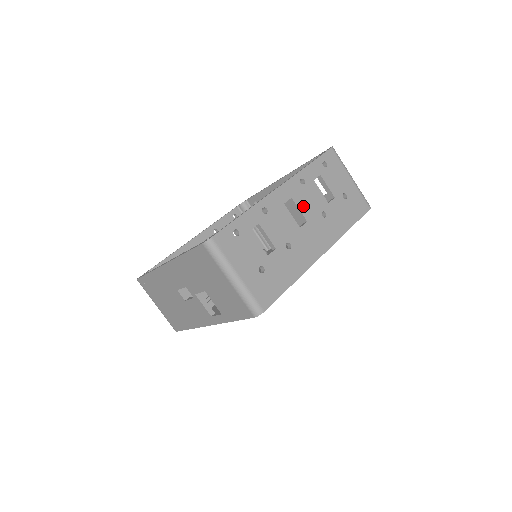
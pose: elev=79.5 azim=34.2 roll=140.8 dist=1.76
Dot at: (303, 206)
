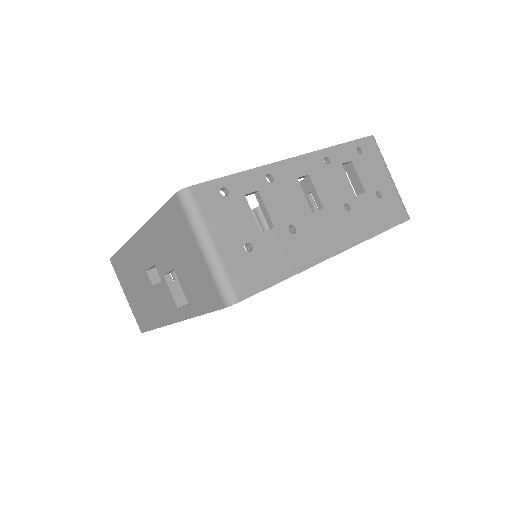
Dot at: (322, 189)
